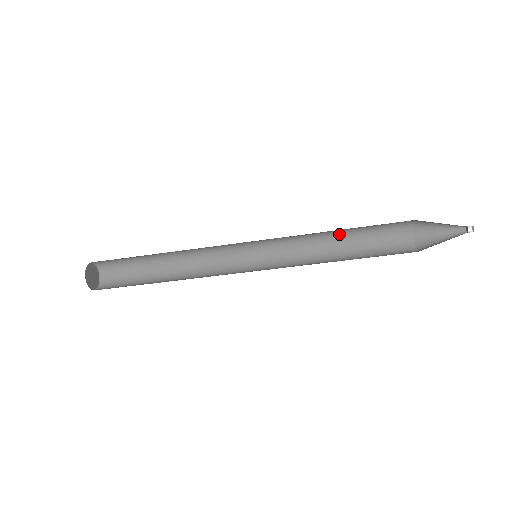
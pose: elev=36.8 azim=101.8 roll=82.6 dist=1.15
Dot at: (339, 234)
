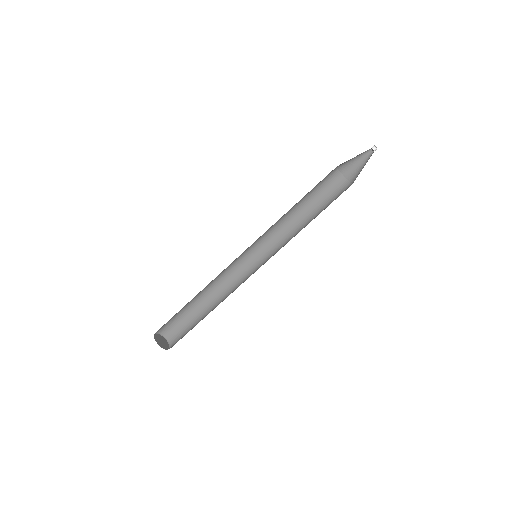
Dot at: (304, 213)
